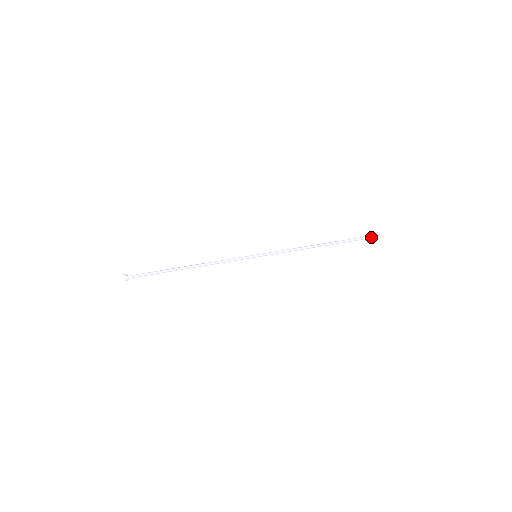
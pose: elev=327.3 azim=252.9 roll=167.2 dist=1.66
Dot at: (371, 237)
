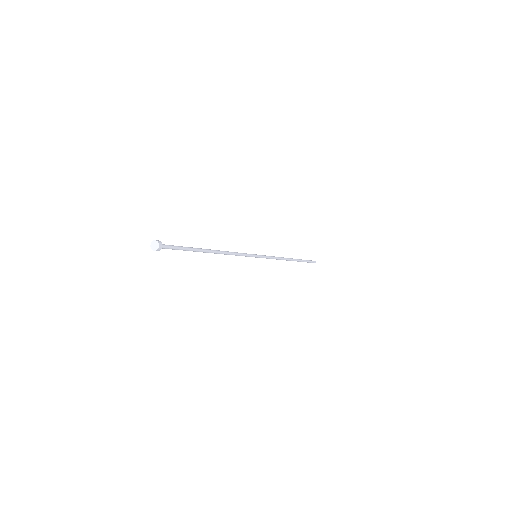
Dot at: (312, 261)
